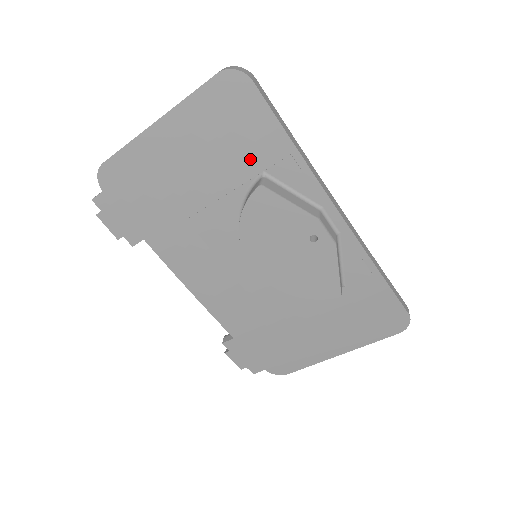
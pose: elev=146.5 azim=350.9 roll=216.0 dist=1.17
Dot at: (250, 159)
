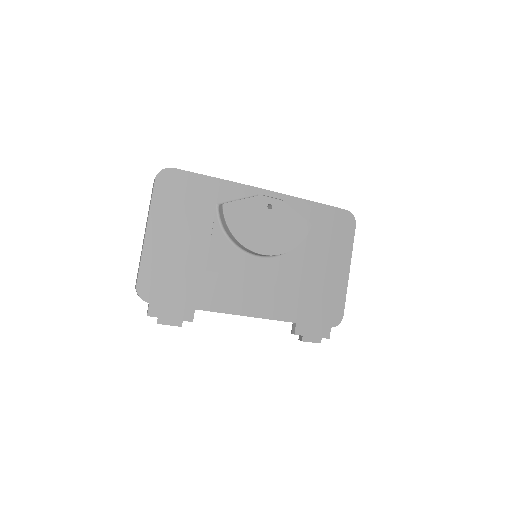
Dot at: (205, 204)
